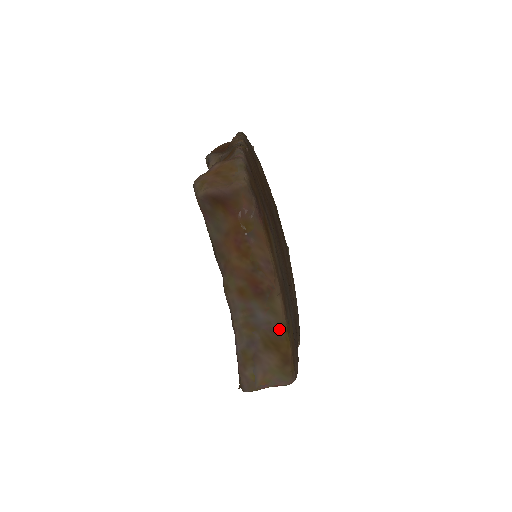
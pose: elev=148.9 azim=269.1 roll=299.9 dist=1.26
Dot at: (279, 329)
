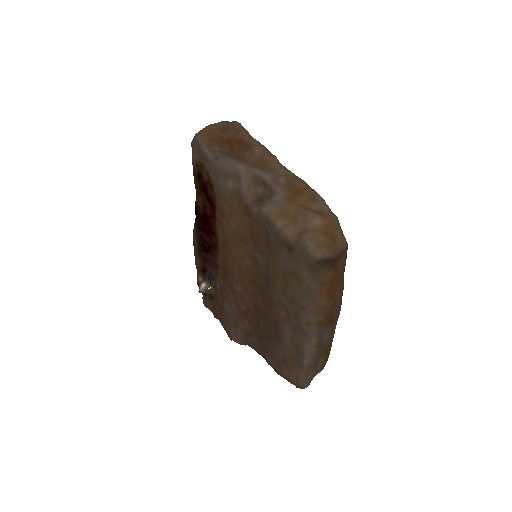
Dot at: (331, 341)
